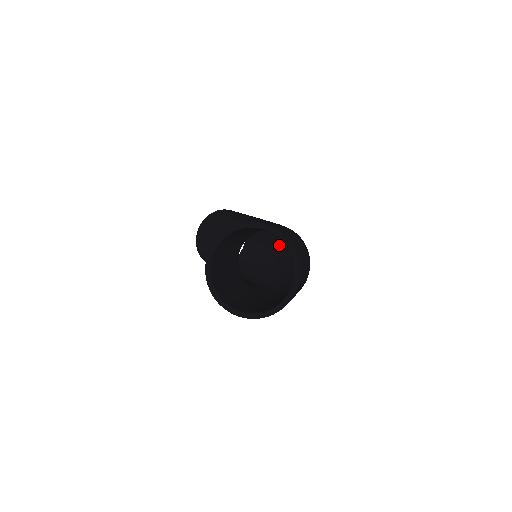
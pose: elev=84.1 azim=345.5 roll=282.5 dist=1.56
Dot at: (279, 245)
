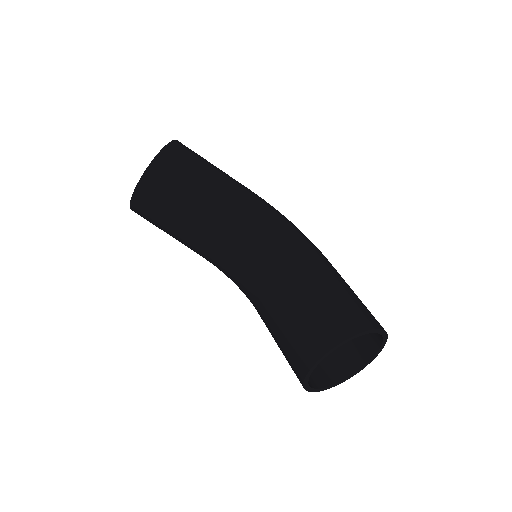
Dot at: occluded
